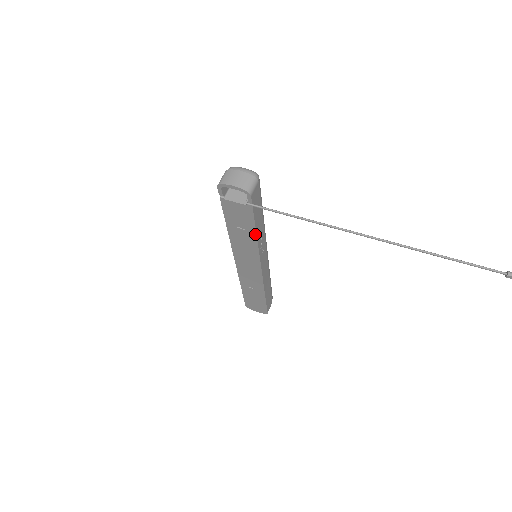
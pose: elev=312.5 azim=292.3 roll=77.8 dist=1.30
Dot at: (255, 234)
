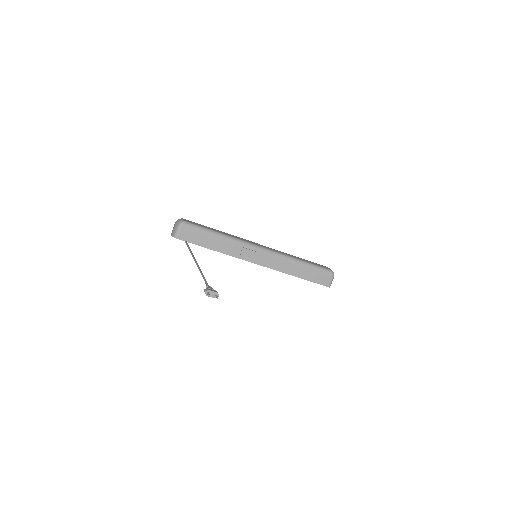
Dot at: (217, 251)
